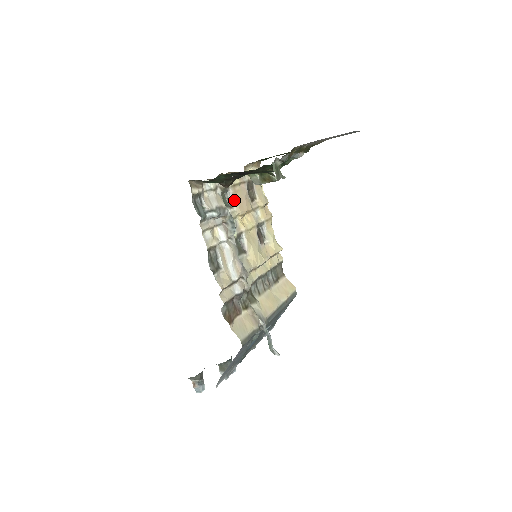
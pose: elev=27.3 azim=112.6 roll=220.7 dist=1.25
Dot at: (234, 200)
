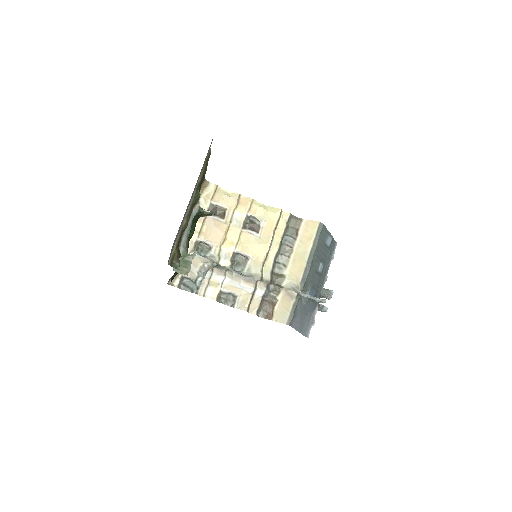
Dot at: (209, 241)
